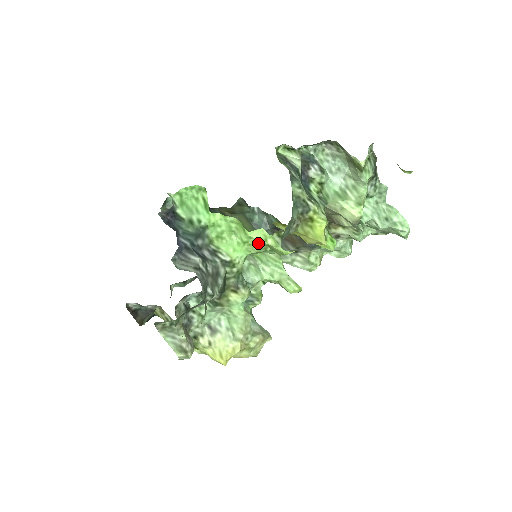
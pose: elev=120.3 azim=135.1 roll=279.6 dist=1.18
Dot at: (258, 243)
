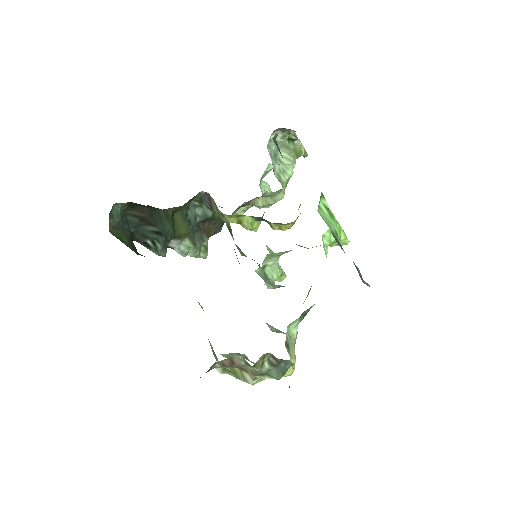
Dot at: occluded
